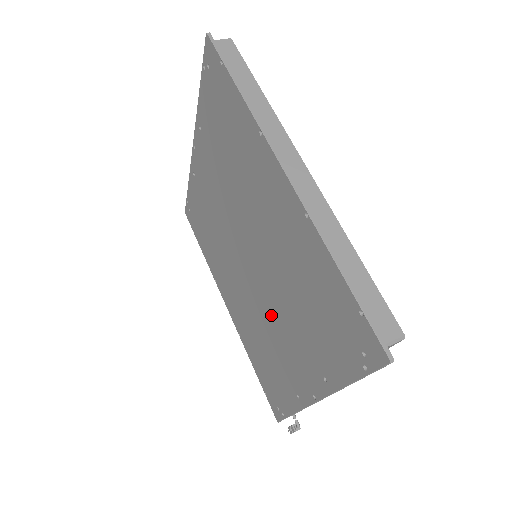
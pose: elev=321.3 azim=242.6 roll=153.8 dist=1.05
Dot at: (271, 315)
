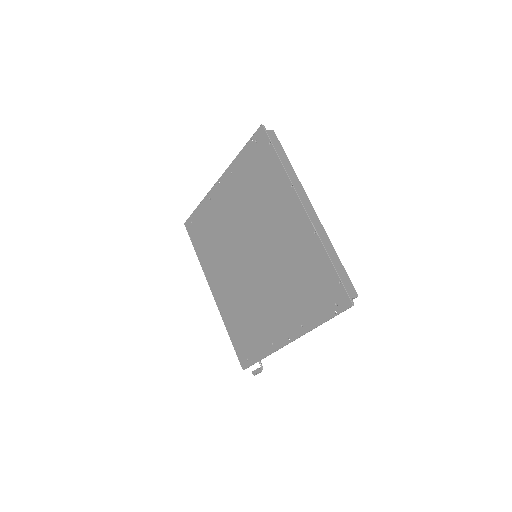
Dot at: (263, 292)
